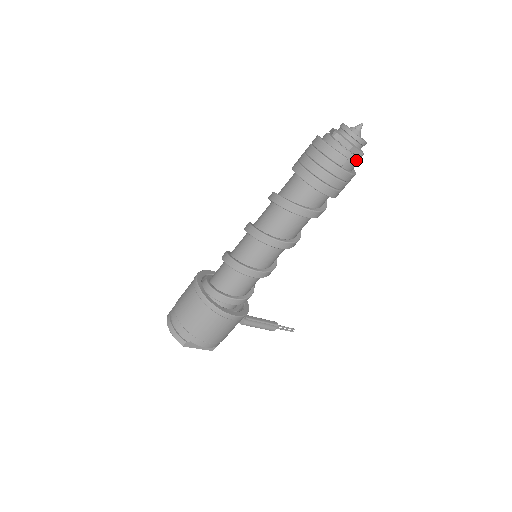
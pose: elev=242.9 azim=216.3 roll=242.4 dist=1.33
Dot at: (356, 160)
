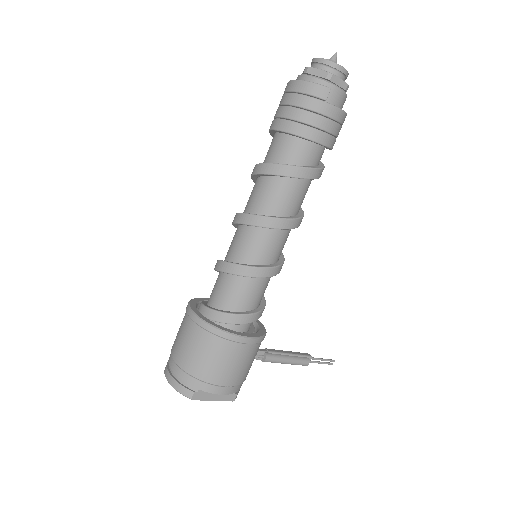
Dot at: (342, 92)
